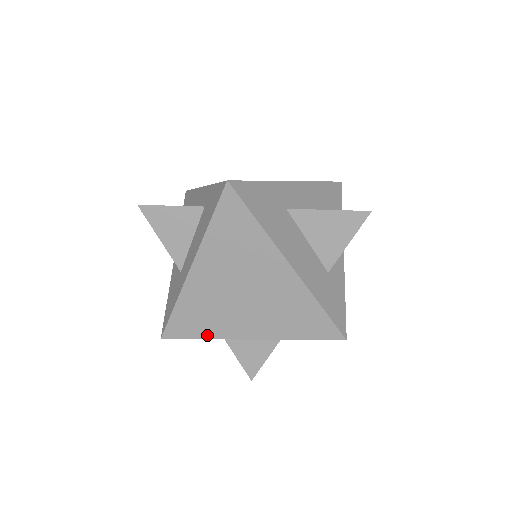
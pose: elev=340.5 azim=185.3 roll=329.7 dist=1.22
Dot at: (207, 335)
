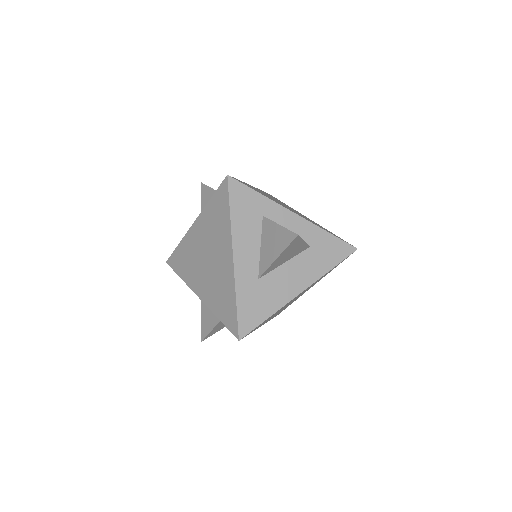
Dot at: occluded
